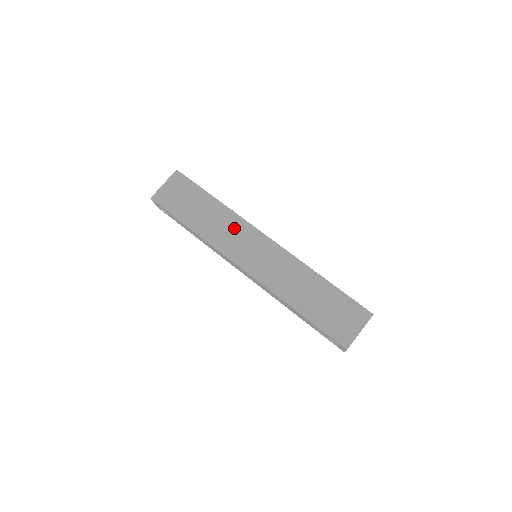
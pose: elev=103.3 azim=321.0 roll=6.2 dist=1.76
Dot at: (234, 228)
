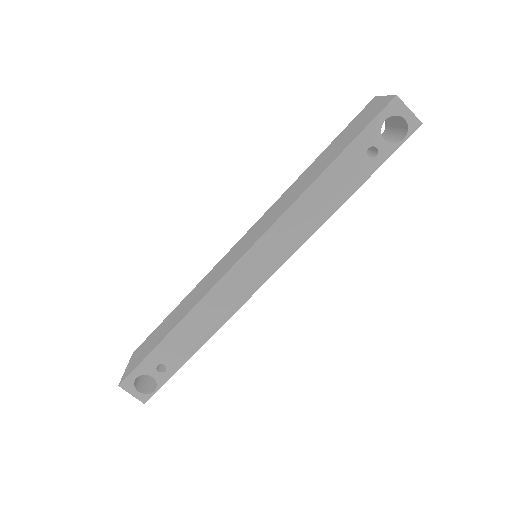
Dot at: (210, 276)
